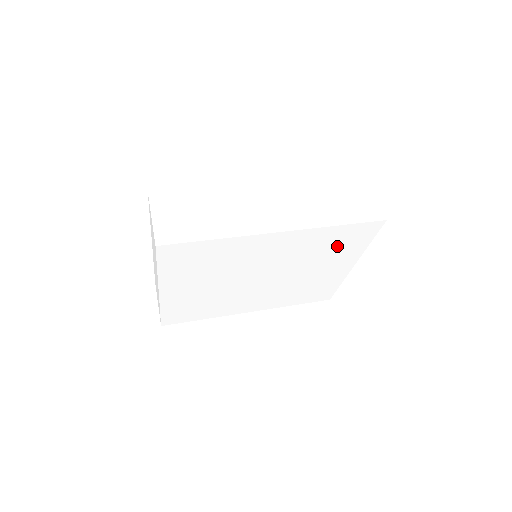
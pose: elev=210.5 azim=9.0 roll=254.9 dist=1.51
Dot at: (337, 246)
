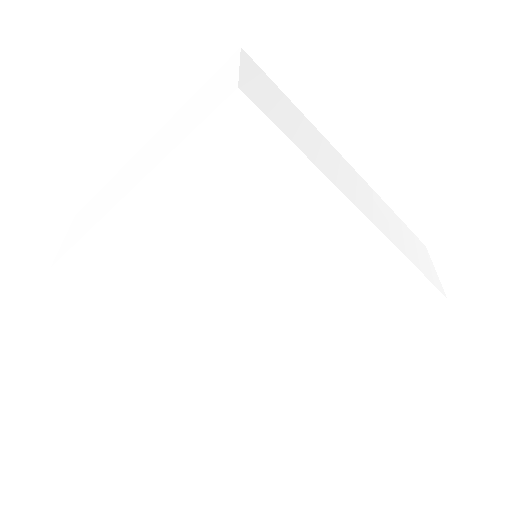
Dot at: (372, 298)
